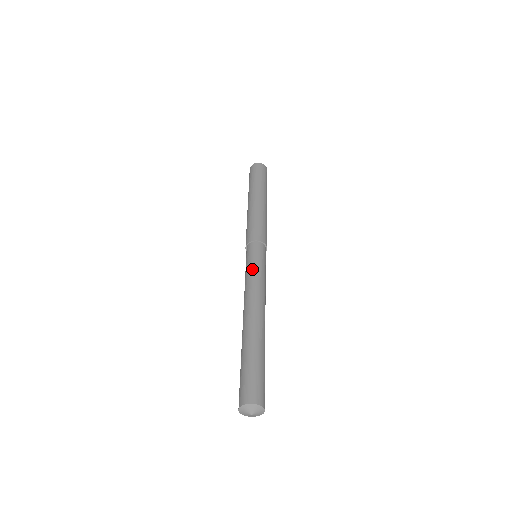
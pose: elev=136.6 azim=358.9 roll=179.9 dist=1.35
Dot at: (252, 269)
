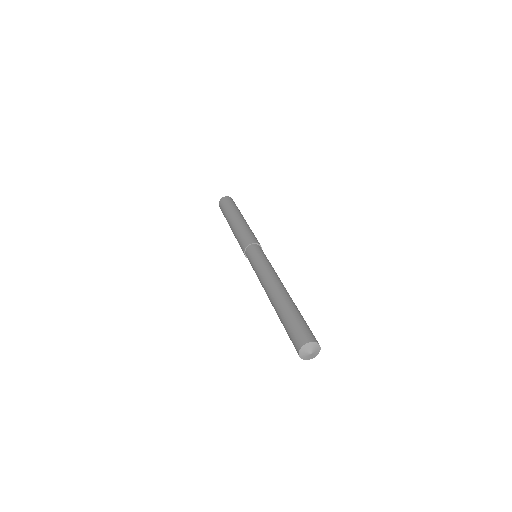
Dot at: (254, 268)
